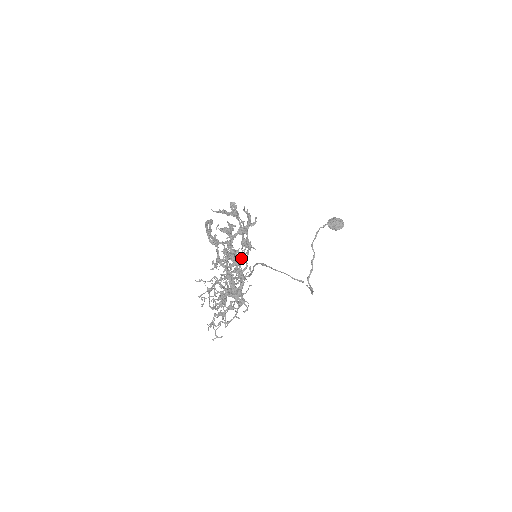
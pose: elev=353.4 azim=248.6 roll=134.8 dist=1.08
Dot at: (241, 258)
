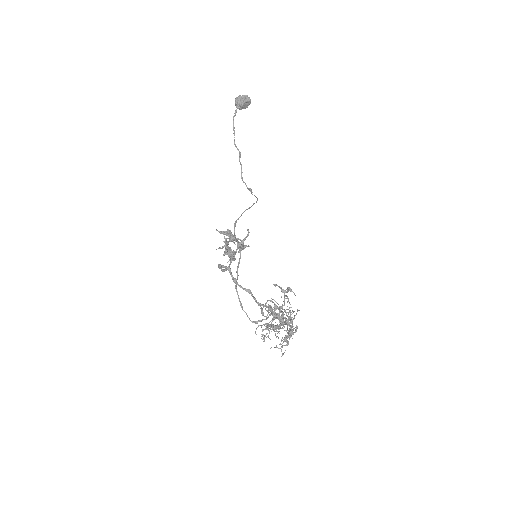
Dot at: (289, 312)
